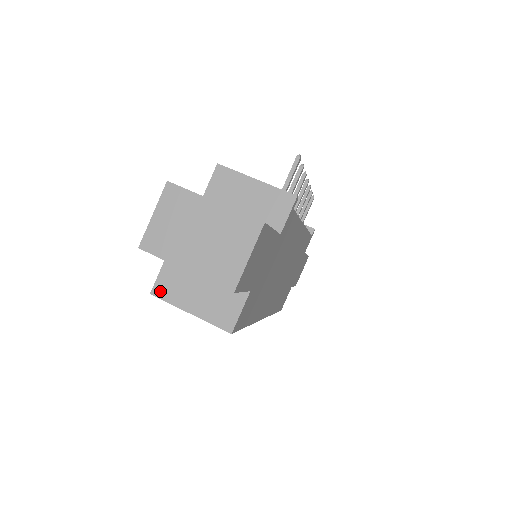
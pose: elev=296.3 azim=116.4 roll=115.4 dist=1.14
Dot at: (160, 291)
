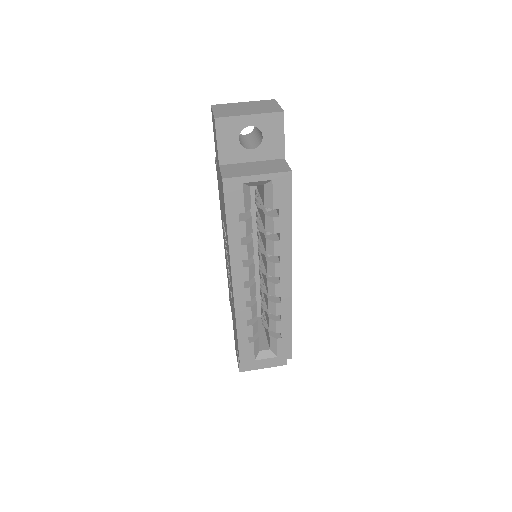
Dot at: (228, 176)
